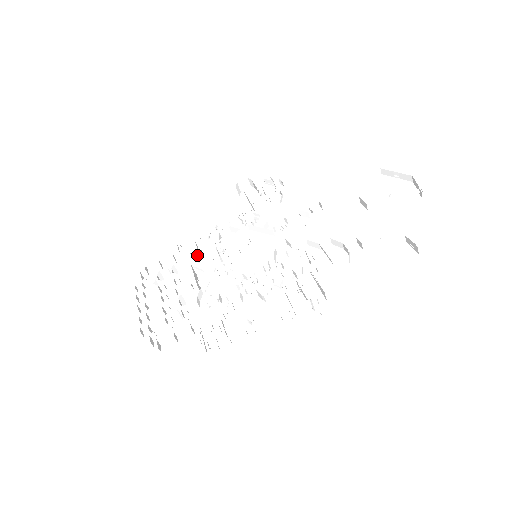
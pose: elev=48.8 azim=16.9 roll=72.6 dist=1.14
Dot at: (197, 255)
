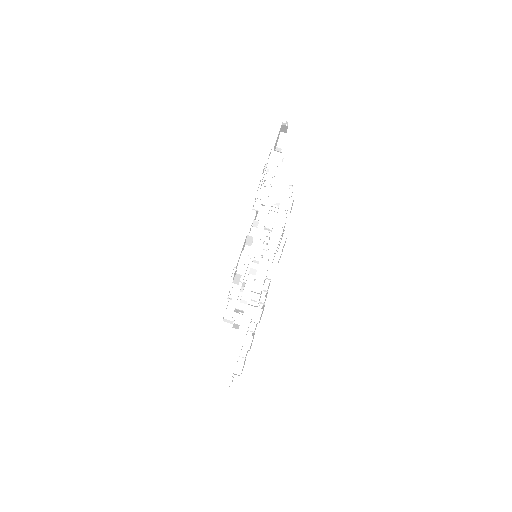
Dot at: occluded
